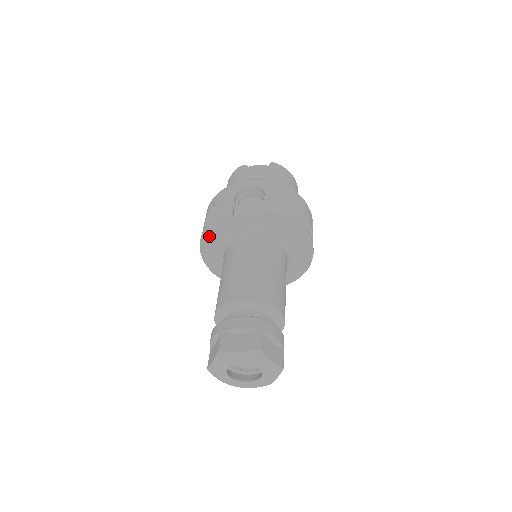
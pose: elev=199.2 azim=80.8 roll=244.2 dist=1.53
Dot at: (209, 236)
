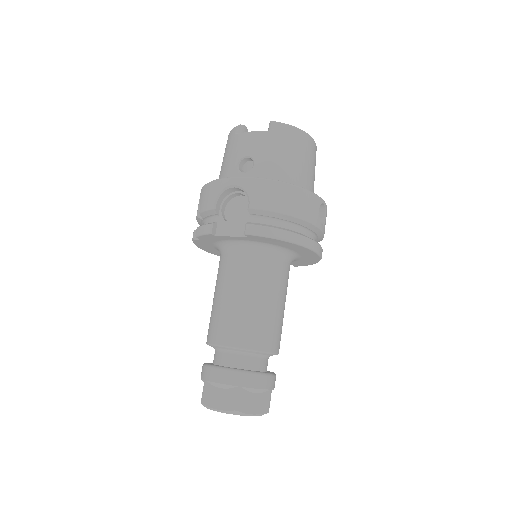
Dot at: (200, 242)
